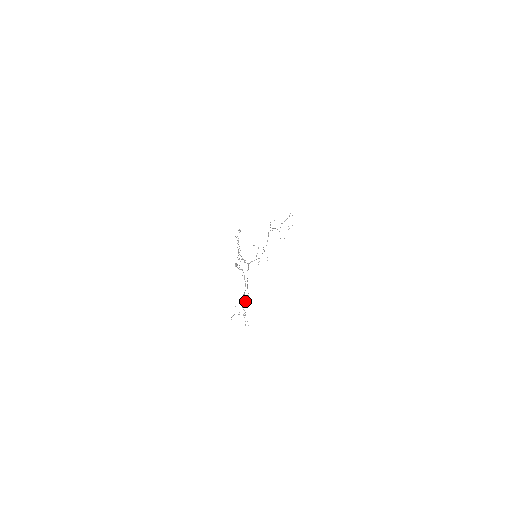
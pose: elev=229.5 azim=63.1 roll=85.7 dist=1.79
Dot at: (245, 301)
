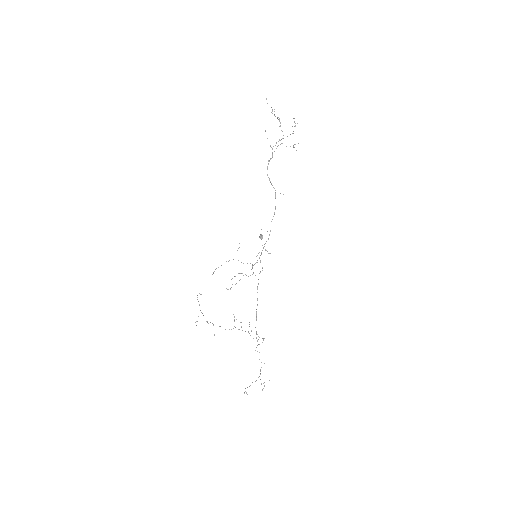
Dot at: occluded
